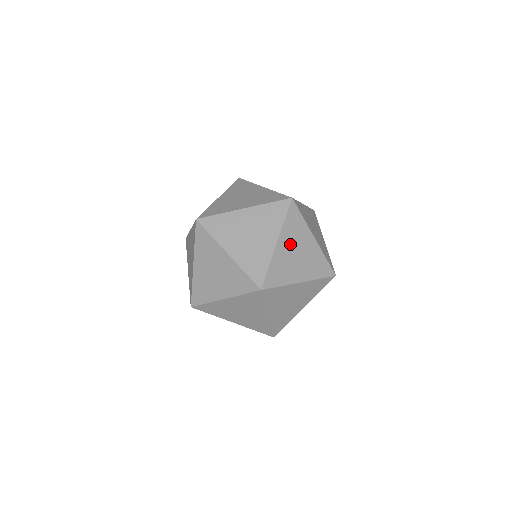
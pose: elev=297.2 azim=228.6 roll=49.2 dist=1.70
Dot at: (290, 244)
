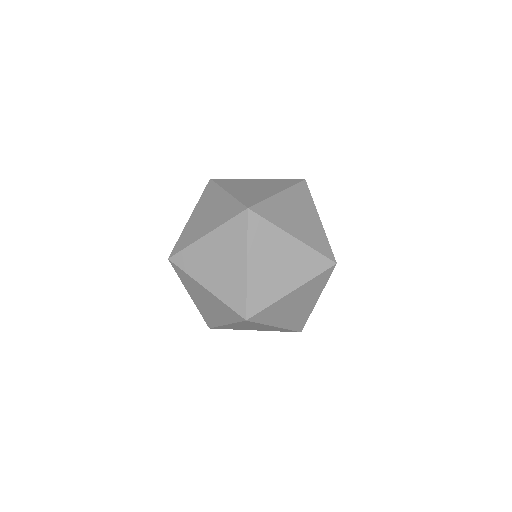
Dot at: (264, 259)
